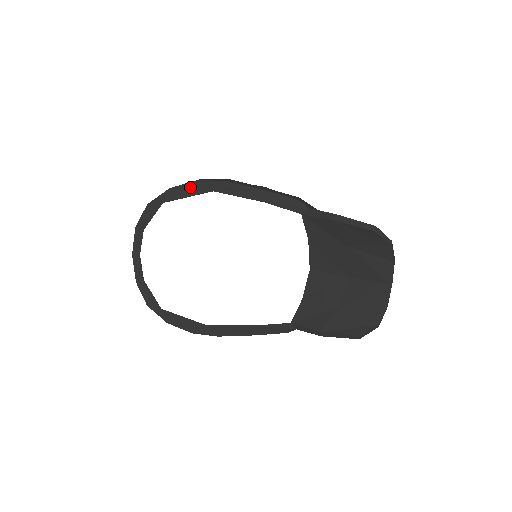
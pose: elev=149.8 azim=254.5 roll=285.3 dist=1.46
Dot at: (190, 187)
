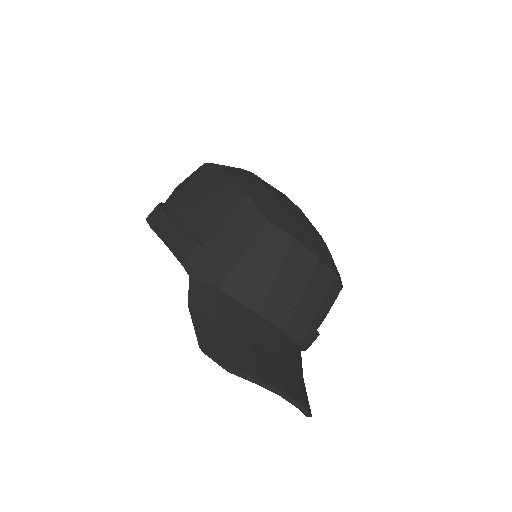
Dot at: occluded
